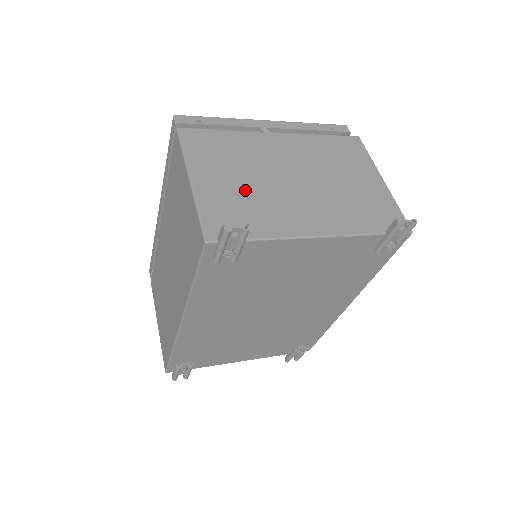
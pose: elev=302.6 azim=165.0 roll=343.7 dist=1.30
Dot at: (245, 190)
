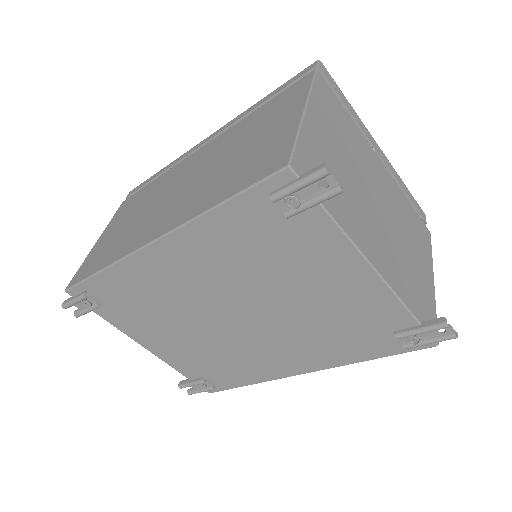
Dot at: (340, 168)
